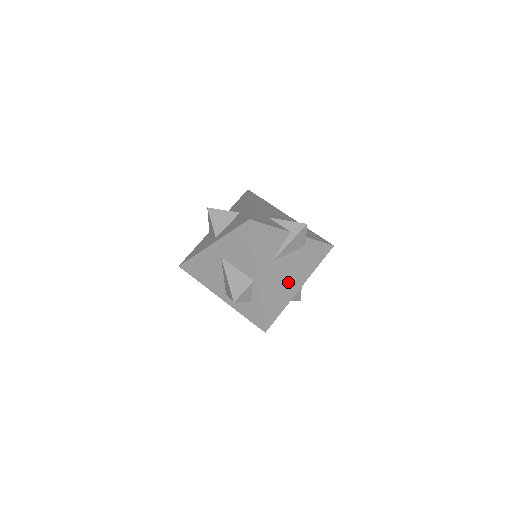
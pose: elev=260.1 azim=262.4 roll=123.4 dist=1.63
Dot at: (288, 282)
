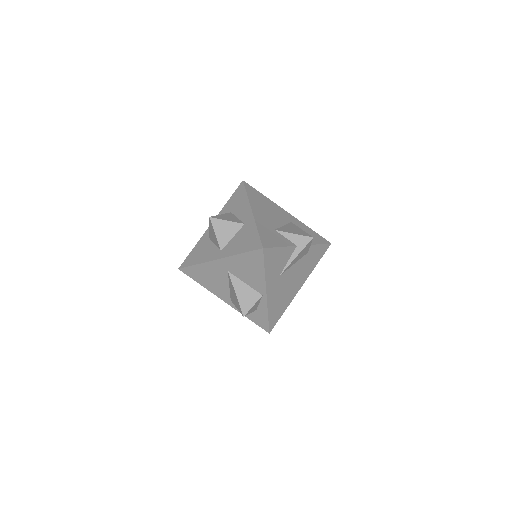
Dot at: (291, 287)
